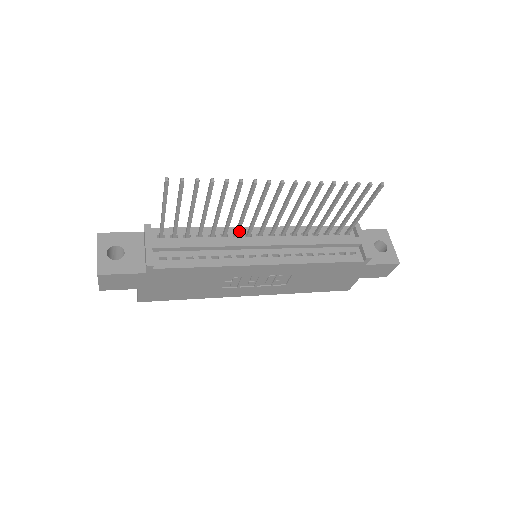
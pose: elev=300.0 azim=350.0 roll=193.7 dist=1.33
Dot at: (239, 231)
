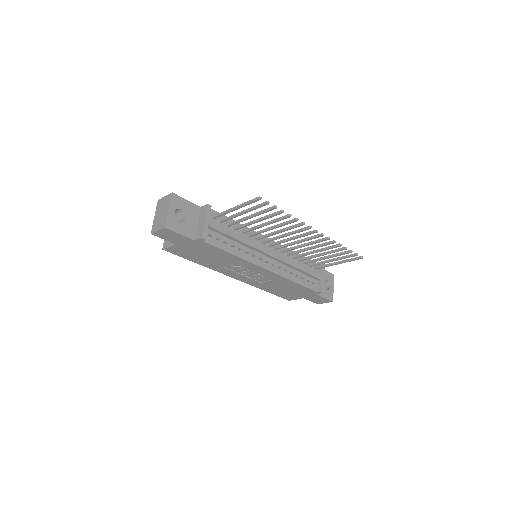
Dot at: (261, 238)
